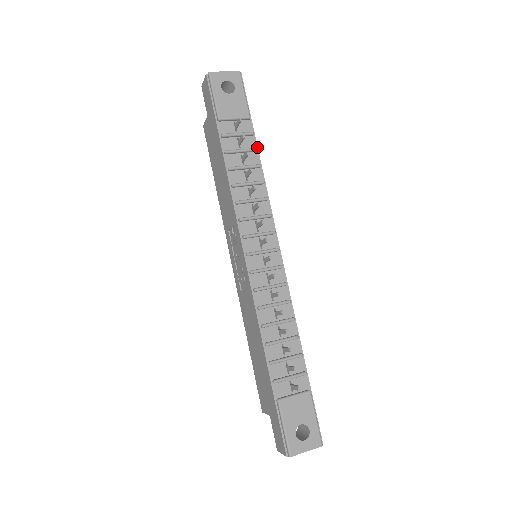
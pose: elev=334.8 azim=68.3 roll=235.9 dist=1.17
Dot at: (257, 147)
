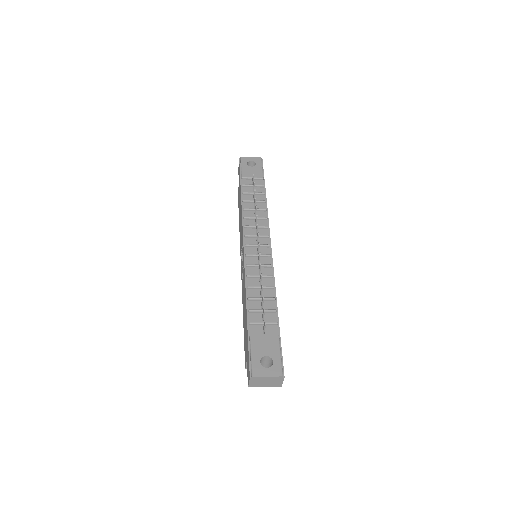
Dot at: (265, 193)
